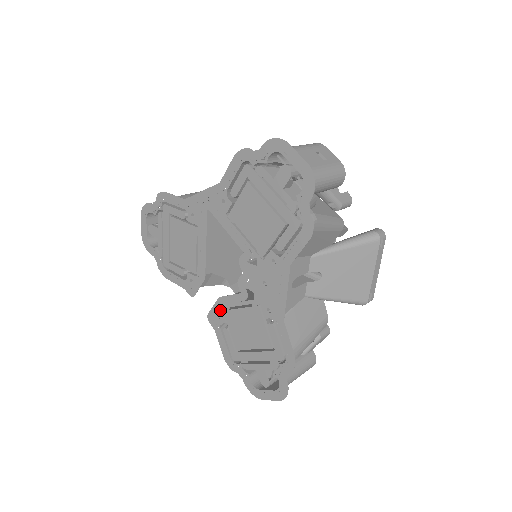
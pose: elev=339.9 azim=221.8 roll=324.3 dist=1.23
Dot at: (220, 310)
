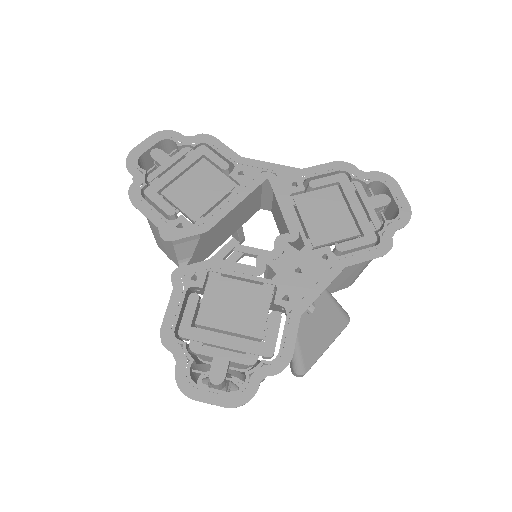
Dot at: (205, 271)
